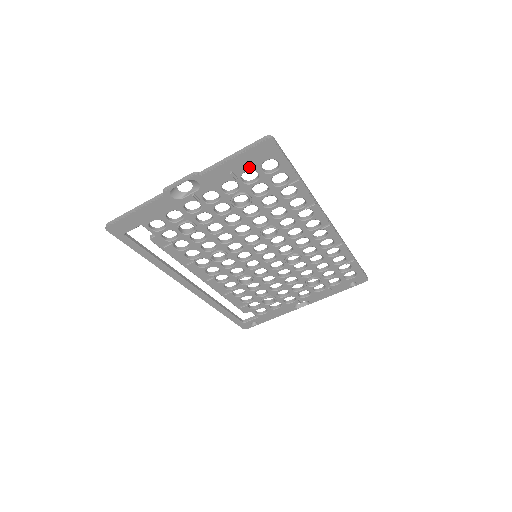
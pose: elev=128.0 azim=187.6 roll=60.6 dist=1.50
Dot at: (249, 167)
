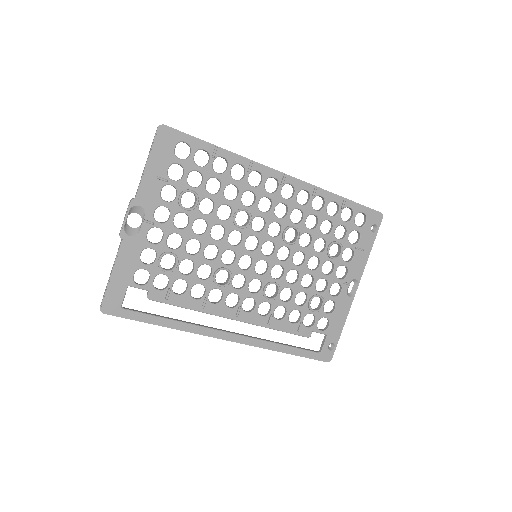
Dot at: (167, 163)
